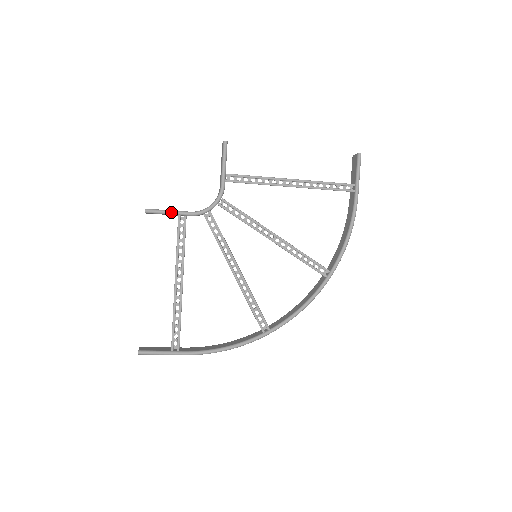
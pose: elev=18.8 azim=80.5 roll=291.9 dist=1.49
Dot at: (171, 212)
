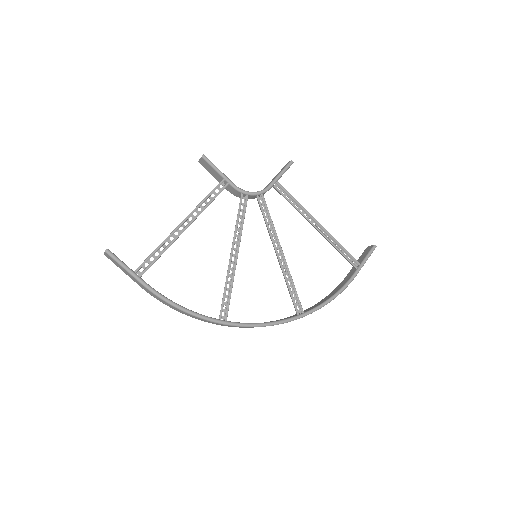
Dot at: (221, 172)
